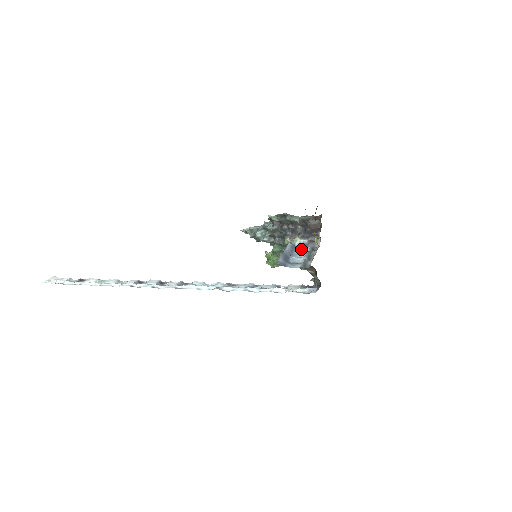
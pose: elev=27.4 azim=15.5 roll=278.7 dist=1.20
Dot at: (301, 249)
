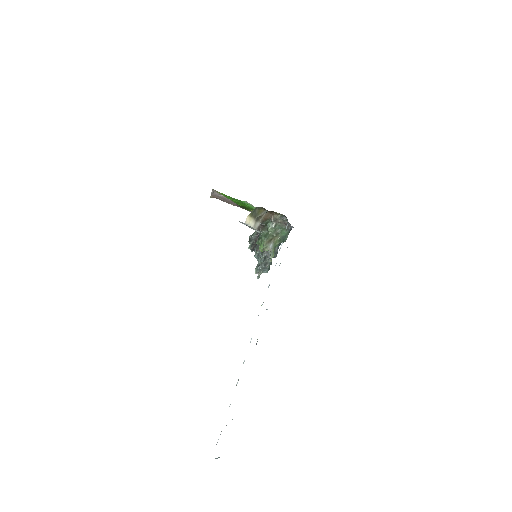
Dot at: (261, 224)
